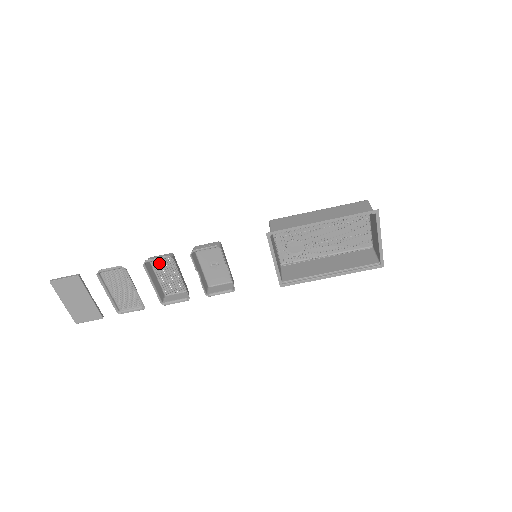
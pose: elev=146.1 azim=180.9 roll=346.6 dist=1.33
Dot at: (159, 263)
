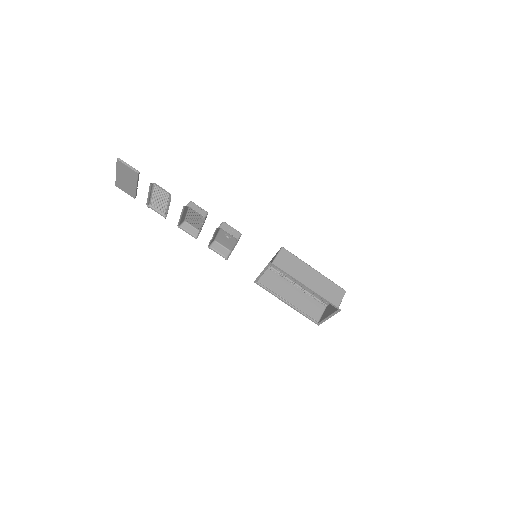
Dot at: occluded
